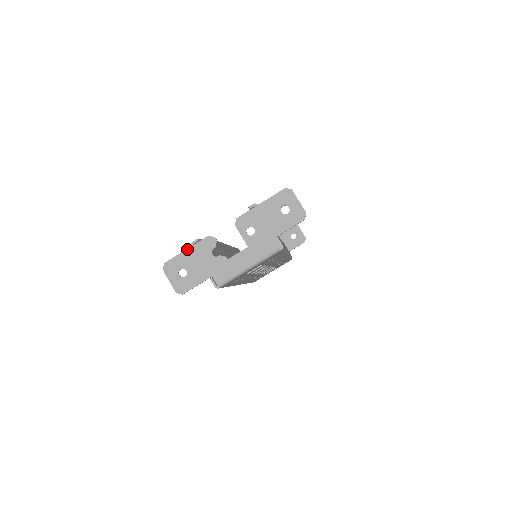
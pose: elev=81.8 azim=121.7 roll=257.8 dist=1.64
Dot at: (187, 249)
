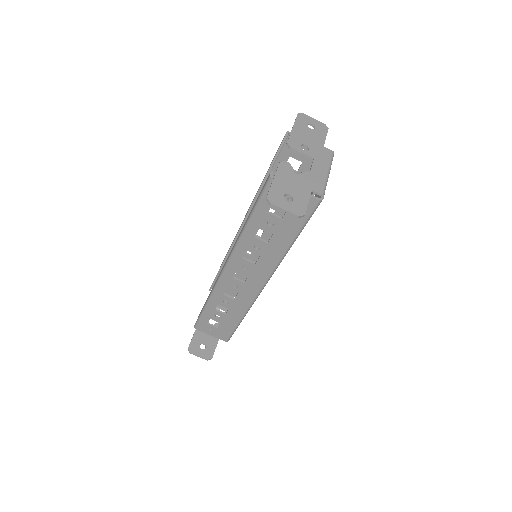
Dot at: (274, 178)
